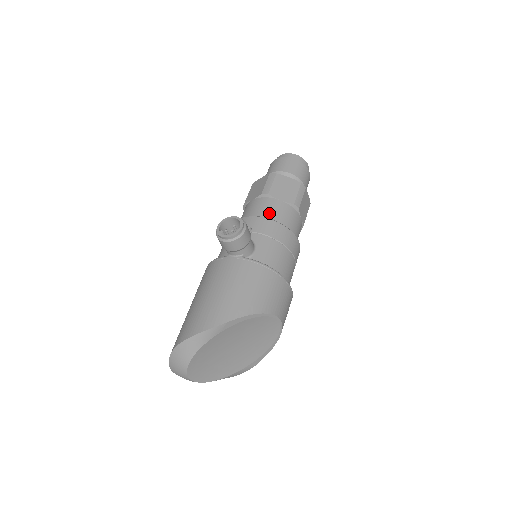
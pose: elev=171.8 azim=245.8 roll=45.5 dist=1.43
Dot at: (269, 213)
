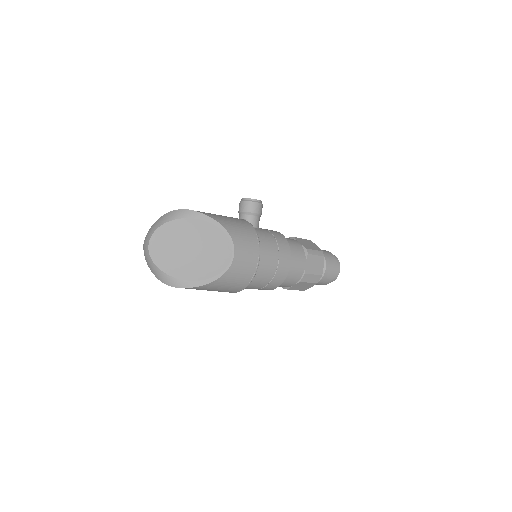
Dot at: occluded
